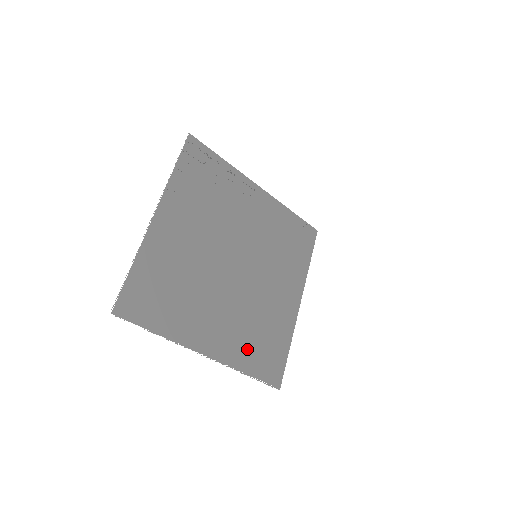
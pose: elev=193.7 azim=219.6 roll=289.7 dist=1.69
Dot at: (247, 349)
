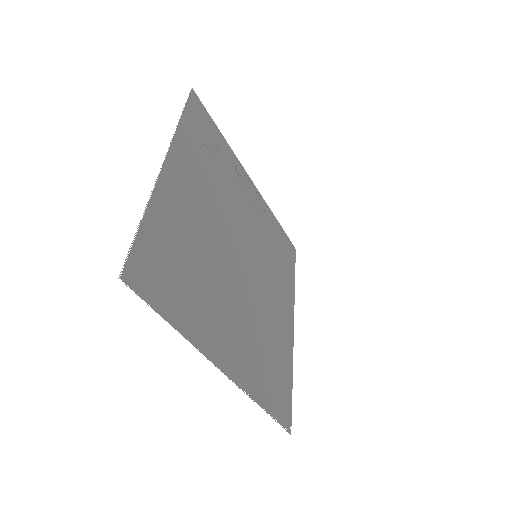
Dot at: (260, 372)
